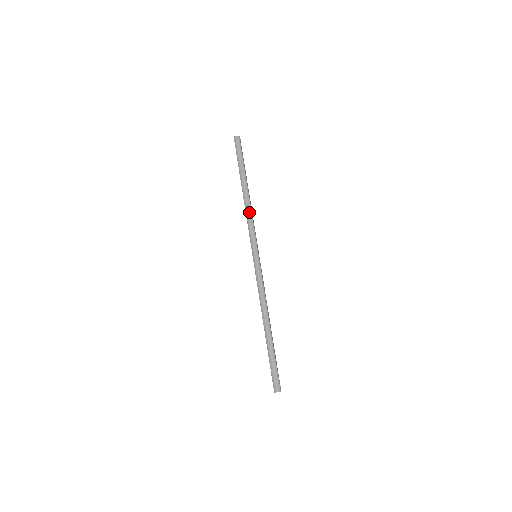
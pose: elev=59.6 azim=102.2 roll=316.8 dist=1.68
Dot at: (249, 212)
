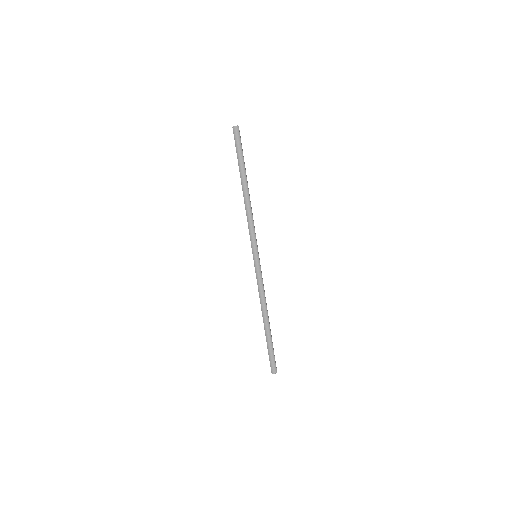
Dot at: (250, 213)
